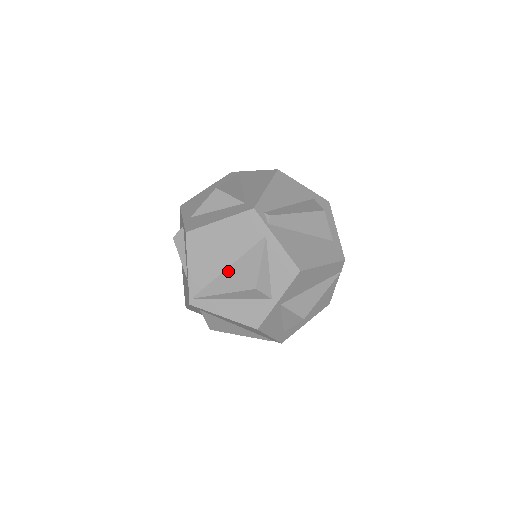
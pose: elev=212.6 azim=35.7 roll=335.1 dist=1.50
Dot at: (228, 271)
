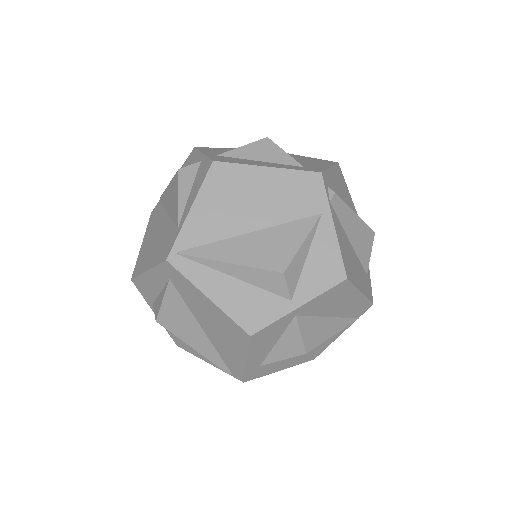
Dot at: (248, 236)
